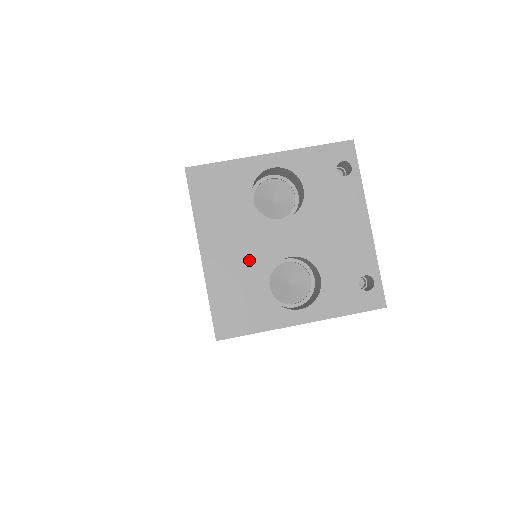
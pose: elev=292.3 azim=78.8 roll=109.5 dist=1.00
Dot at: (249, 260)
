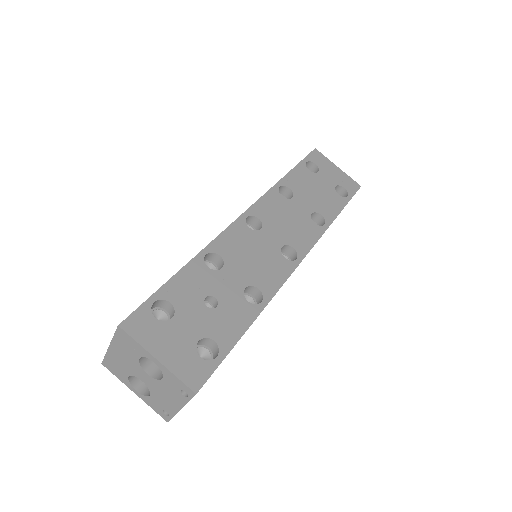
Dot at: (126, 366)
